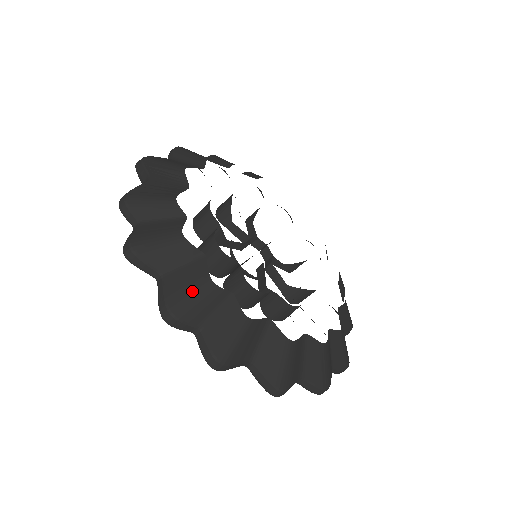
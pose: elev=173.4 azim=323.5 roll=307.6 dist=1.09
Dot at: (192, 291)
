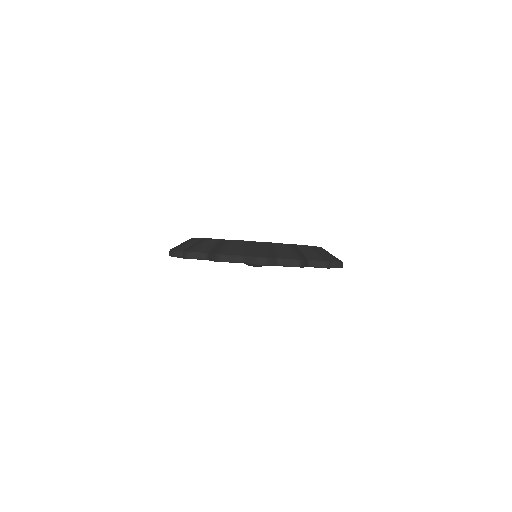
Dot at: (184, 243)
